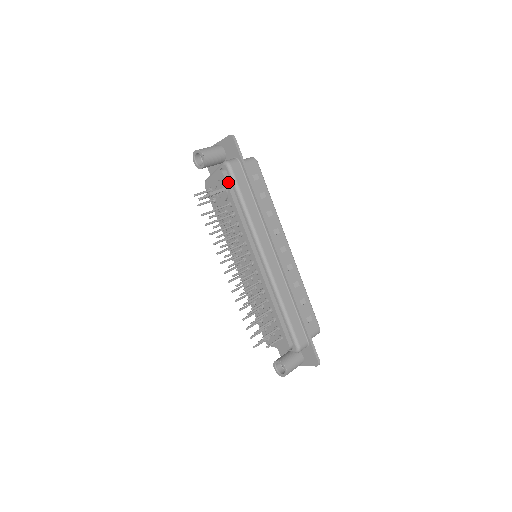
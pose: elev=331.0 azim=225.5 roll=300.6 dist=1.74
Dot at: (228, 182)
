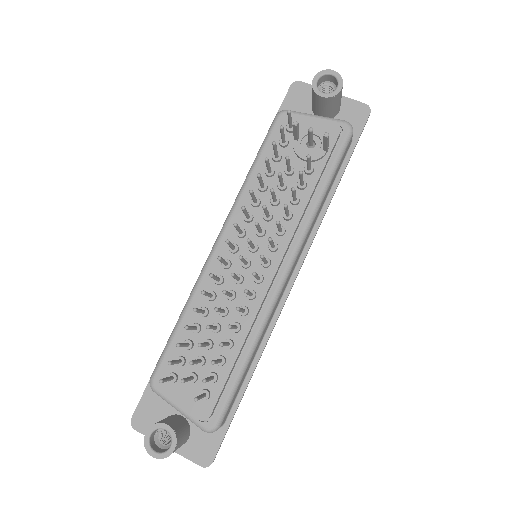
Dot at: (334, 146)
